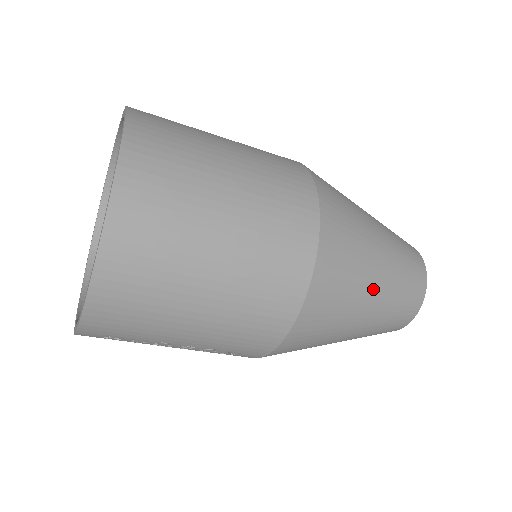
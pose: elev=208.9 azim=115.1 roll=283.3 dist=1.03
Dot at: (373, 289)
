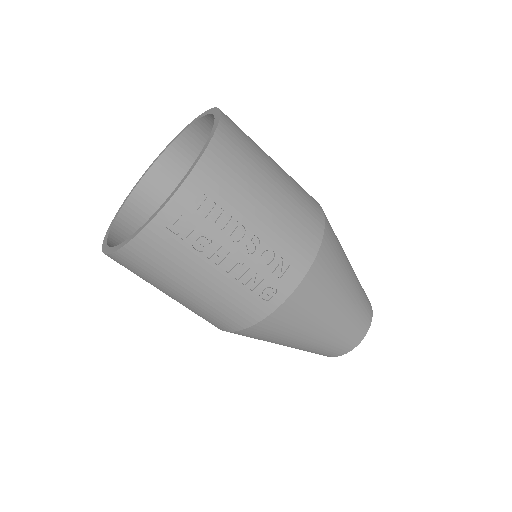
Dot at: occluded
